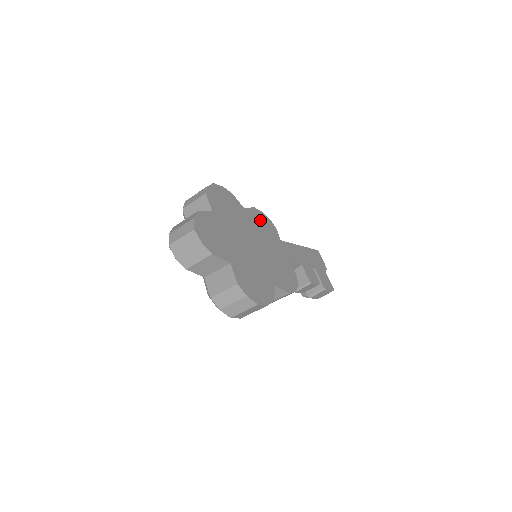
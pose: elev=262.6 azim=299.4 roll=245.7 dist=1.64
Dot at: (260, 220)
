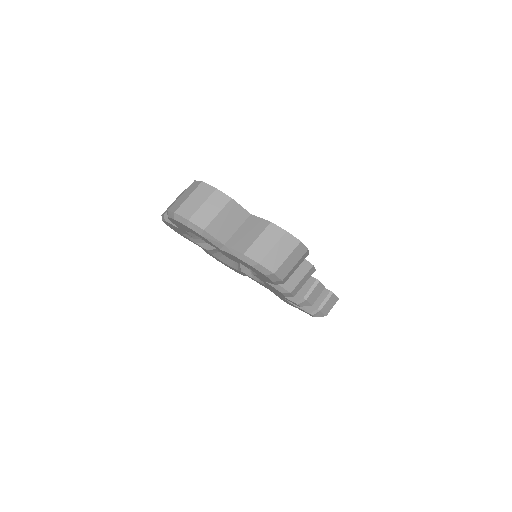
Dot at: occluded
